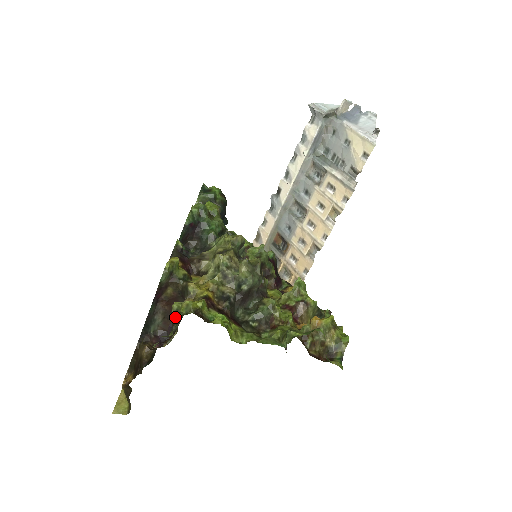
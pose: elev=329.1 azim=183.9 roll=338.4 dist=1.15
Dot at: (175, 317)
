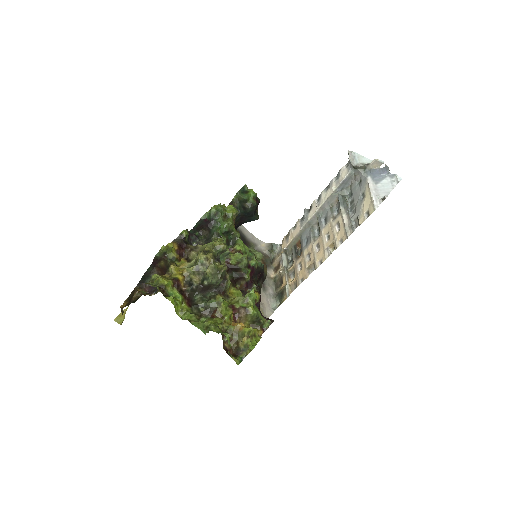
Dot at: occluded
